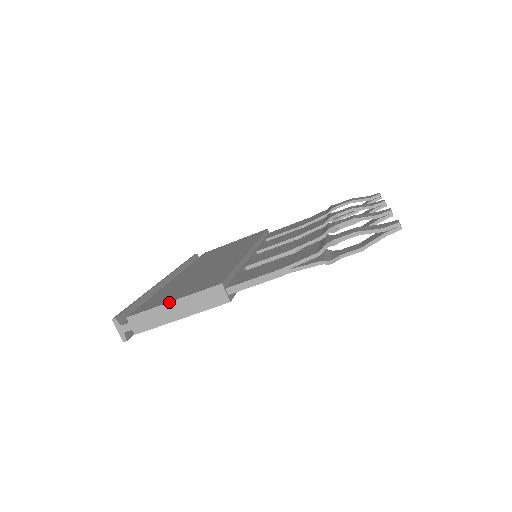
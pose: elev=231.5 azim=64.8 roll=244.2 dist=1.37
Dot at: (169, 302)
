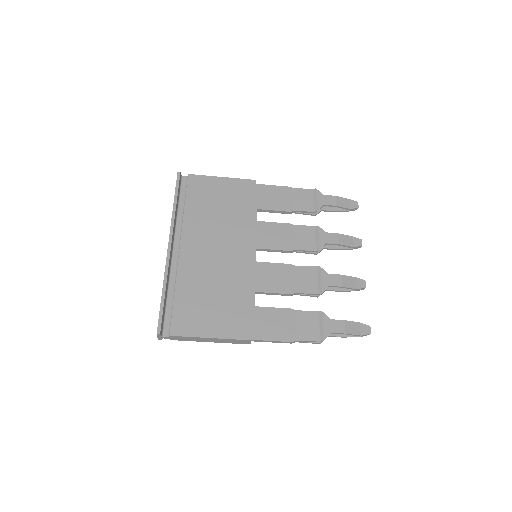
Dot at: (208, 338)
